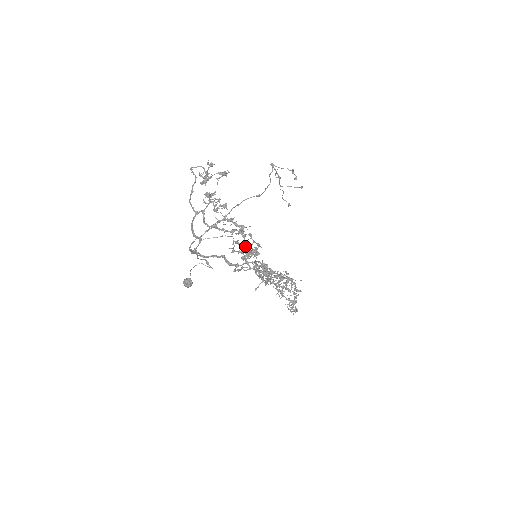
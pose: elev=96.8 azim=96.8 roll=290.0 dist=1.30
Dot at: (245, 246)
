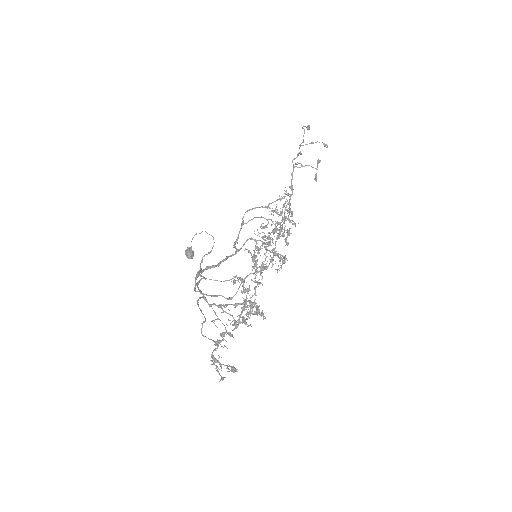
Dot at: occluded
